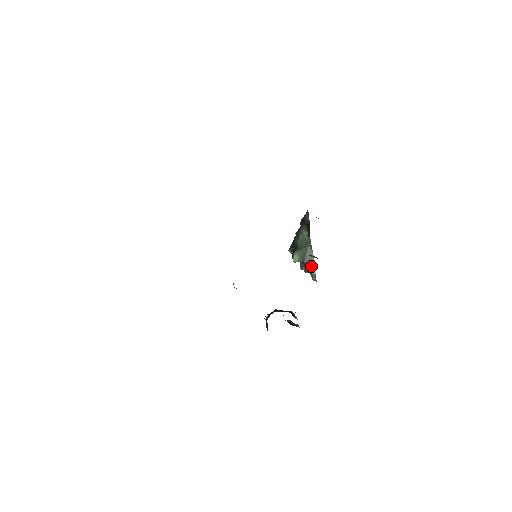
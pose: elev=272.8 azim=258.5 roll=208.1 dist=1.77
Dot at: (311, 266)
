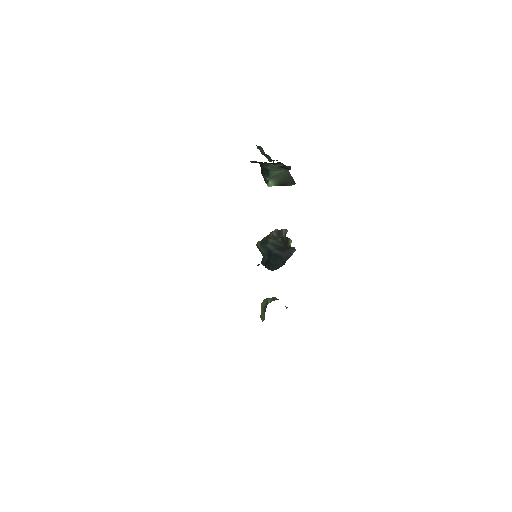
Dot at: (290, 185)
